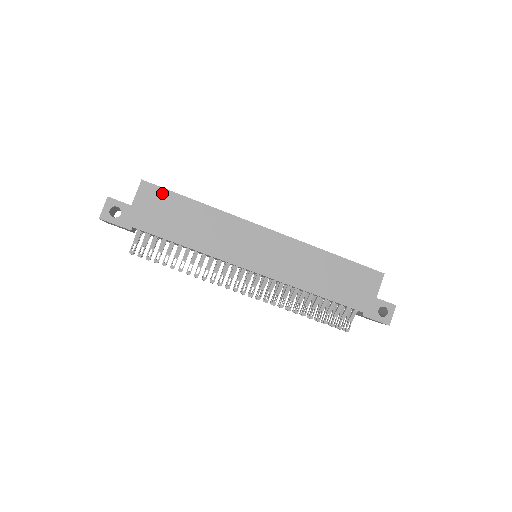
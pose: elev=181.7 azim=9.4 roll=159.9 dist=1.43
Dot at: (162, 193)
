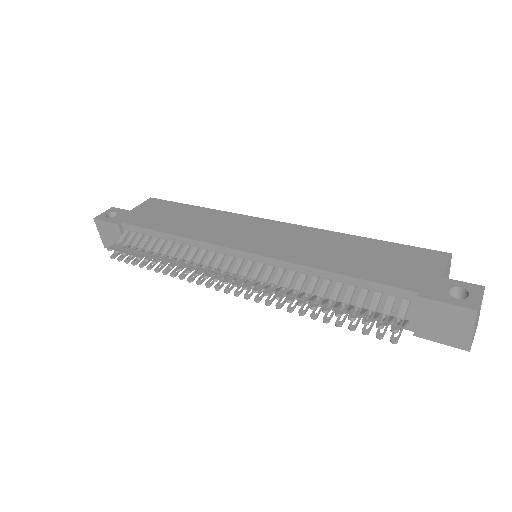
Dot at: (165, 203)
